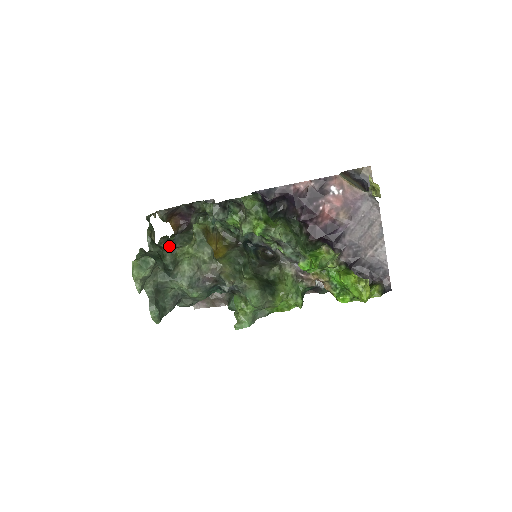
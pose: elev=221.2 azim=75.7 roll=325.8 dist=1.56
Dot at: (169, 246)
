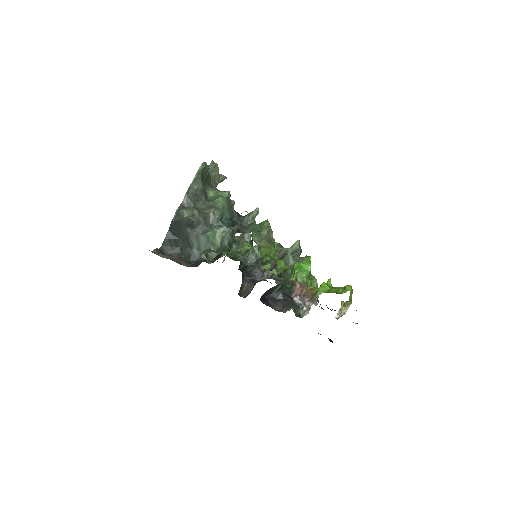
Dot at: occluded
